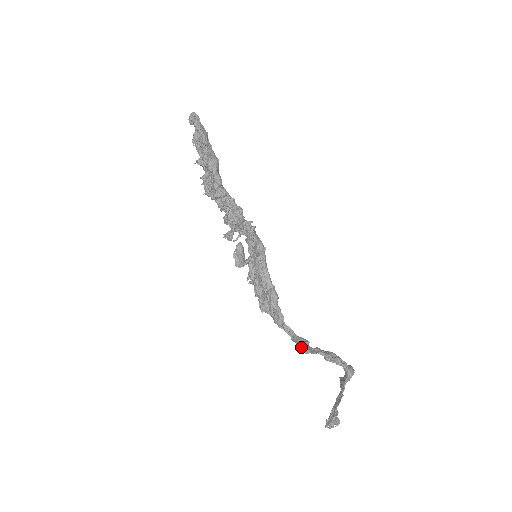
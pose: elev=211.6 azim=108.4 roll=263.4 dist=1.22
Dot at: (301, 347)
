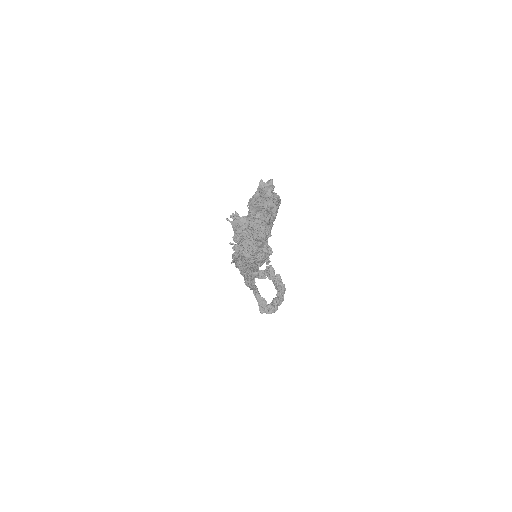
Dot at: (259, 306)
